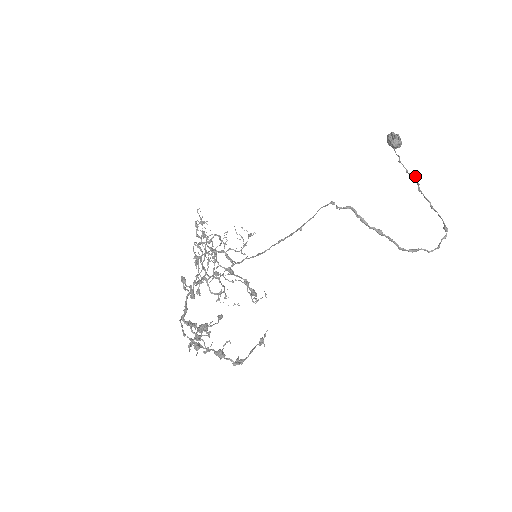
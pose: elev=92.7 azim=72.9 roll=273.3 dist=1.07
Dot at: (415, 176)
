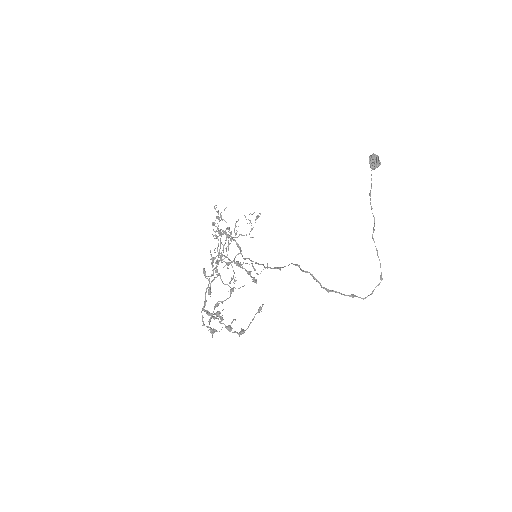
Dot at: occluded
